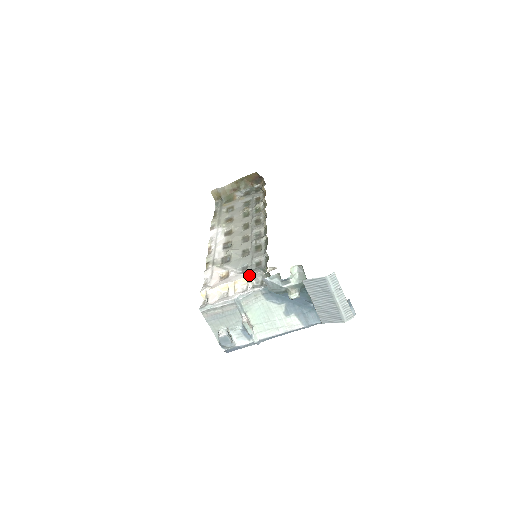
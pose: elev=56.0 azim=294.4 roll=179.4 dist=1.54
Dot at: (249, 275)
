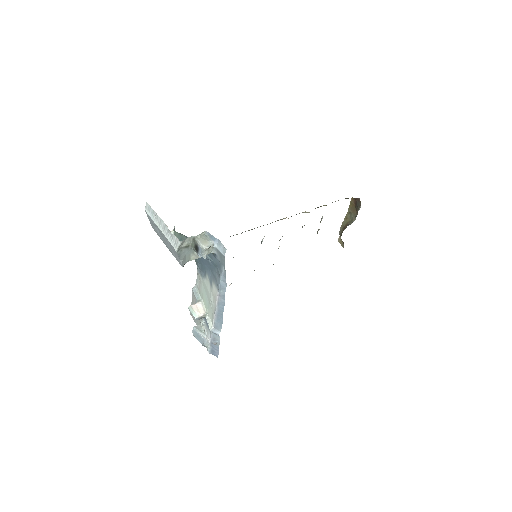
Dot at: occluded
